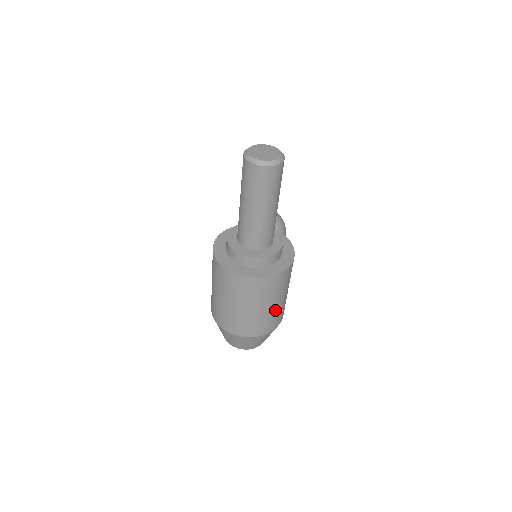
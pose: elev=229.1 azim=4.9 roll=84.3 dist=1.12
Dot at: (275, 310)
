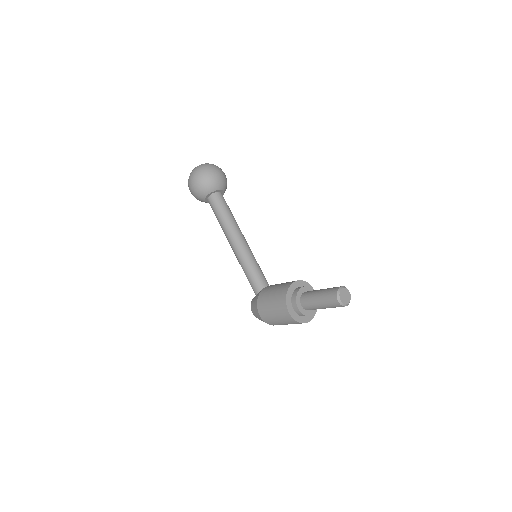
Dot at: occluded
